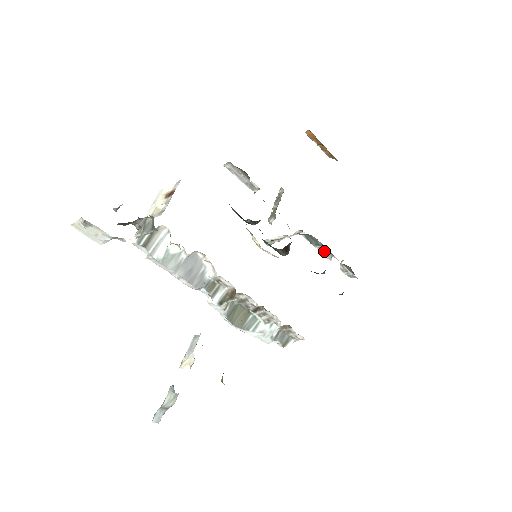
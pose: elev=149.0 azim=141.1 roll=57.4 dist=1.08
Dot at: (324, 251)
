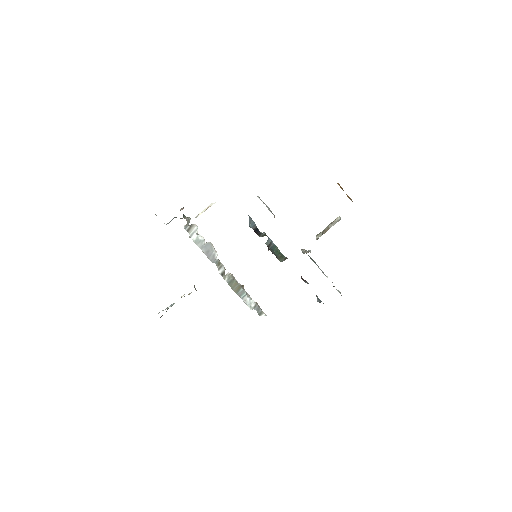
Dot at: occluded
